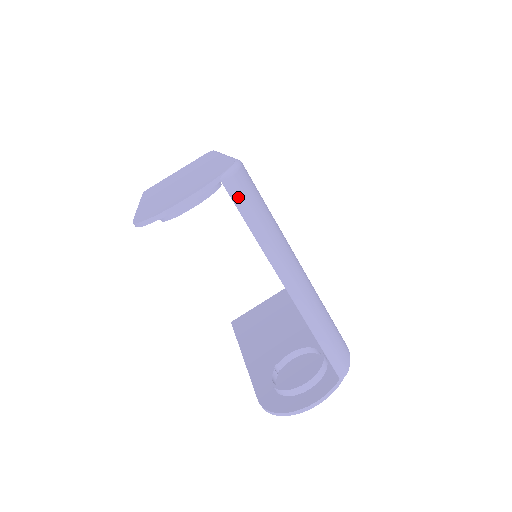
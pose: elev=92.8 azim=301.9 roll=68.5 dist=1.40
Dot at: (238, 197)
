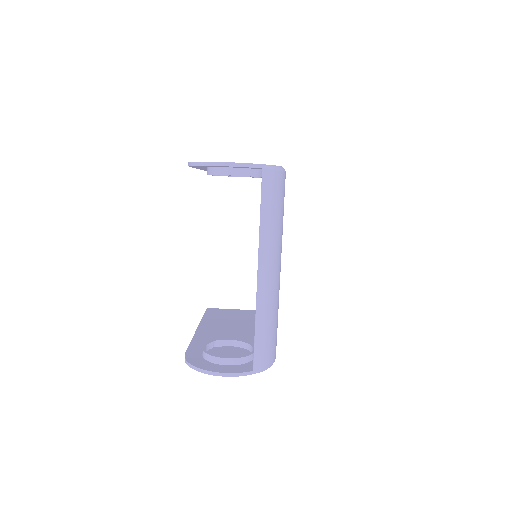
Dot at: (266, 186)
